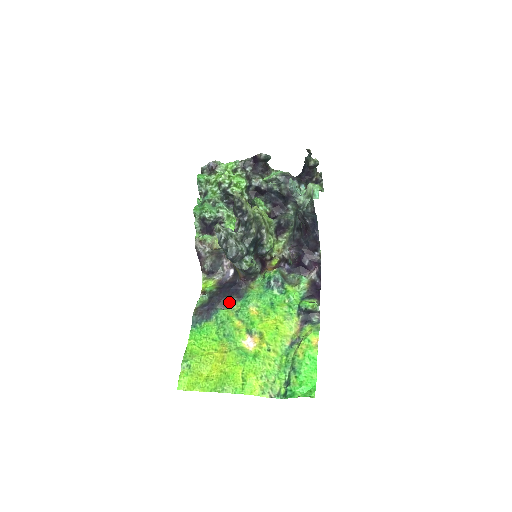
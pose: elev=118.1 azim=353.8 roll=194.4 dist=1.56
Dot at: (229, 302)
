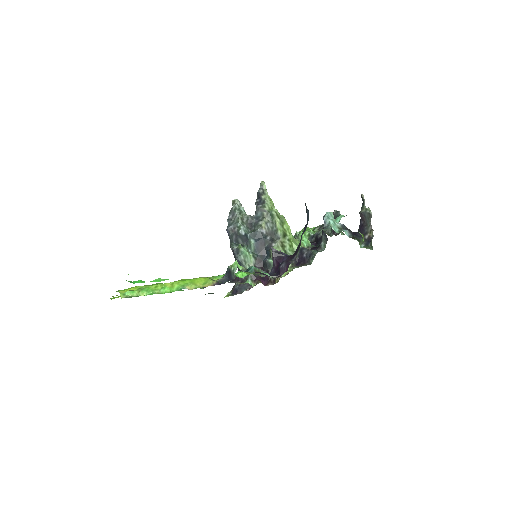
Dot at: occluded
